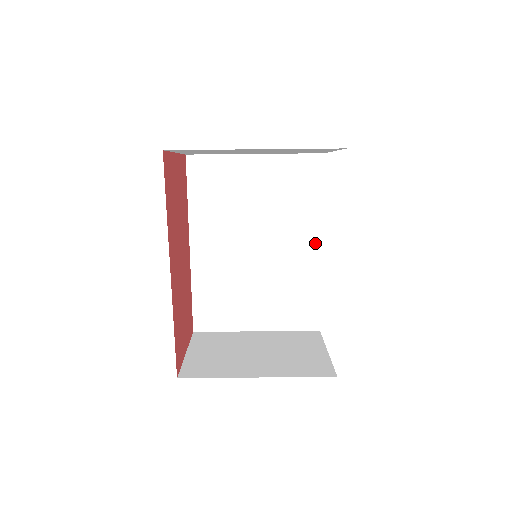
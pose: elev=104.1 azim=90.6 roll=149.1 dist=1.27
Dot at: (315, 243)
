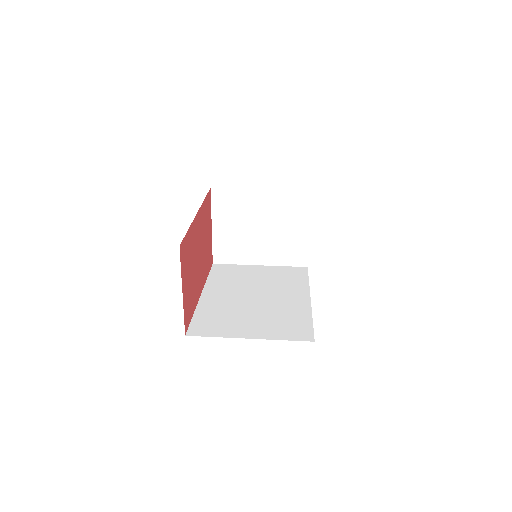
Dot at: (305, 297)
